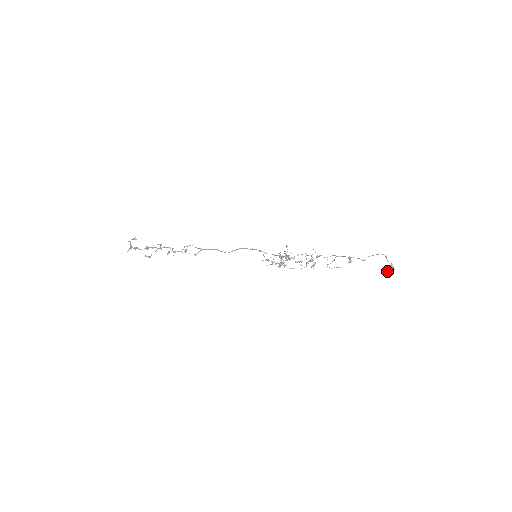
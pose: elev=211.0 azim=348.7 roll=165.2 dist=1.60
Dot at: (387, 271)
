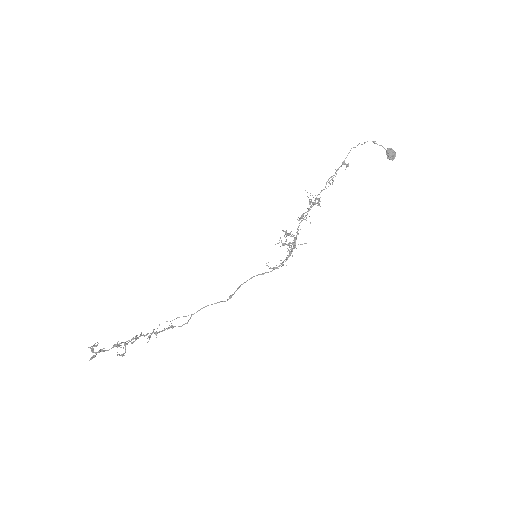
Dot at: (389, 155)
